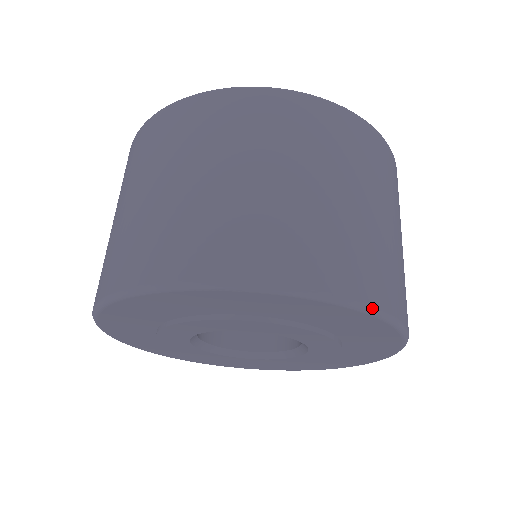
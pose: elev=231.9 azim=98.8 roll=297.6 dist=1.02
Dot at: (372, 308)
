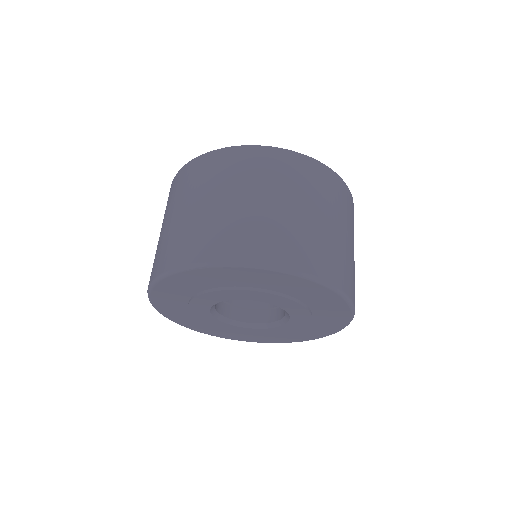
Dot at: (296, 271)
